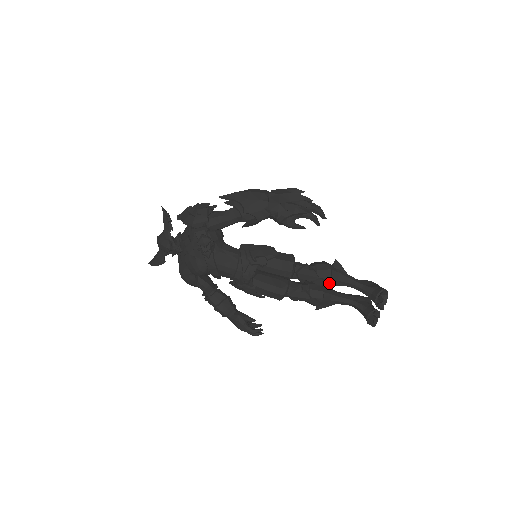
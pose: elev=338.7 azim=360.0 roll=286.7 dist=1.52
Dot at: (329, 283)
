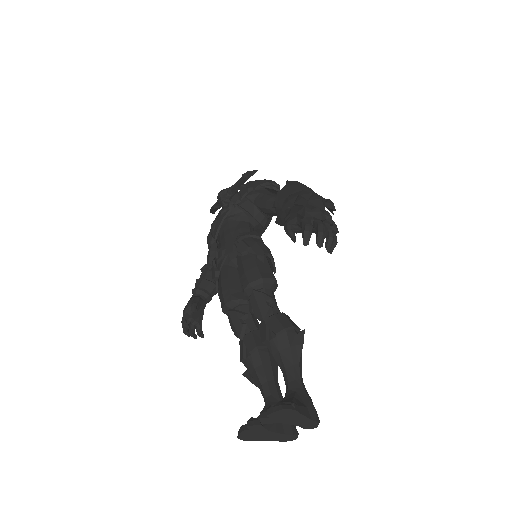
Dot at: (269, 342)
